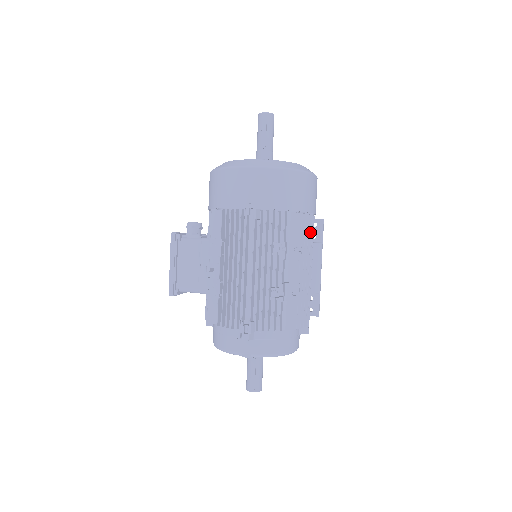
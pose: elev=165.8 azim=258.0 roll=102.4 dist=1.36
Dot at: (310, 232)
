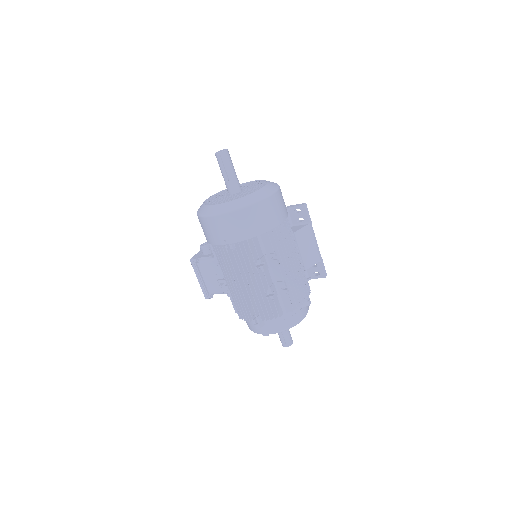
Dot at: (282, 239)
